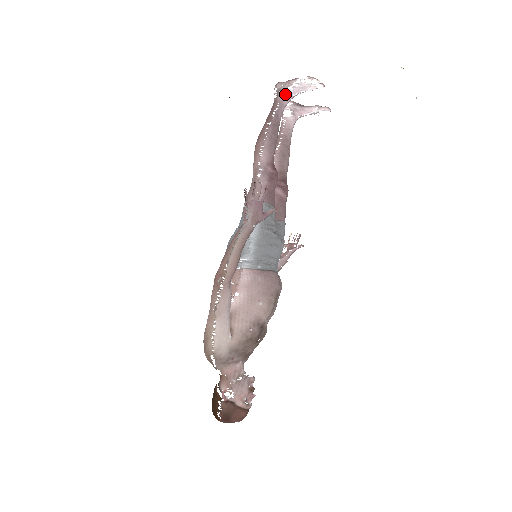
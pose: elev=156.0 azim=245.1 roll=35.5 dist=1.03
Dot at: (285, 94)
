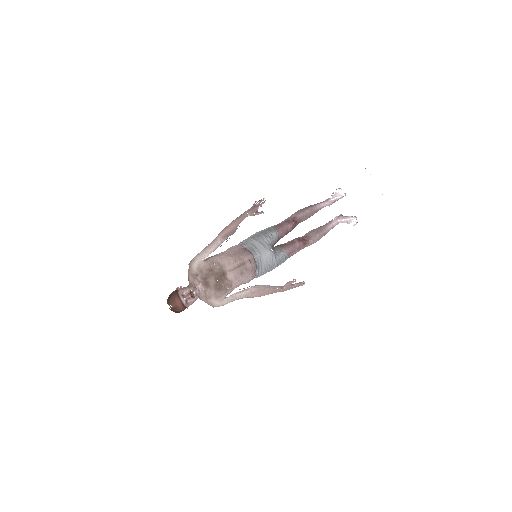
Dot at: (328, 199)
